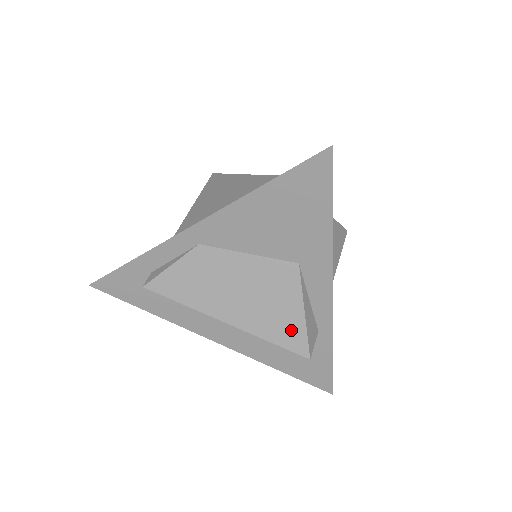
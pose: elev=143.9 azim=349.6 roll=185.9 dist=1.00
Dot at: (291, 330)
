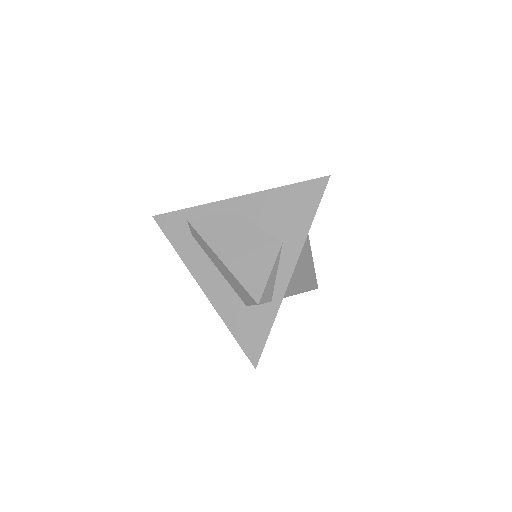
Dot at: (257, 280)
